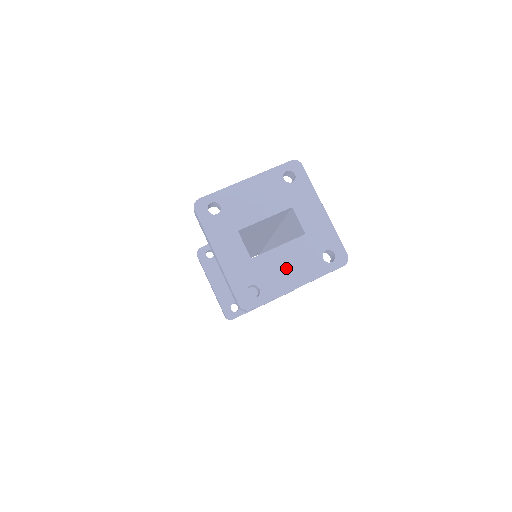
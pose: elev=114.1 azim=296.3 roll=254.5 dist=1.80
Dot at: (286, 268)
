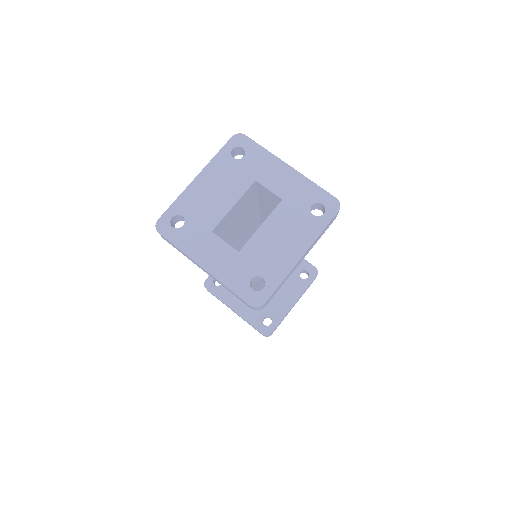
Dot at: (279, 243)
